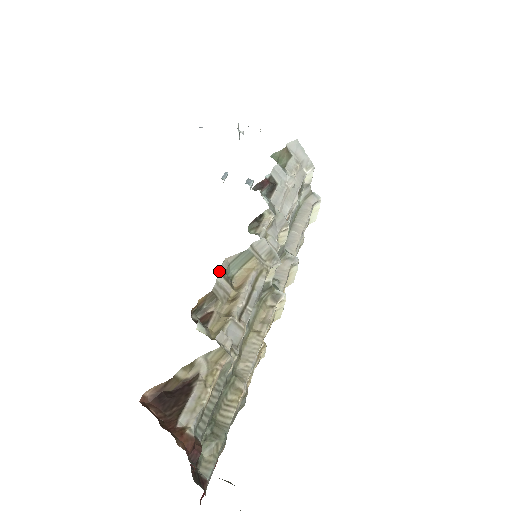
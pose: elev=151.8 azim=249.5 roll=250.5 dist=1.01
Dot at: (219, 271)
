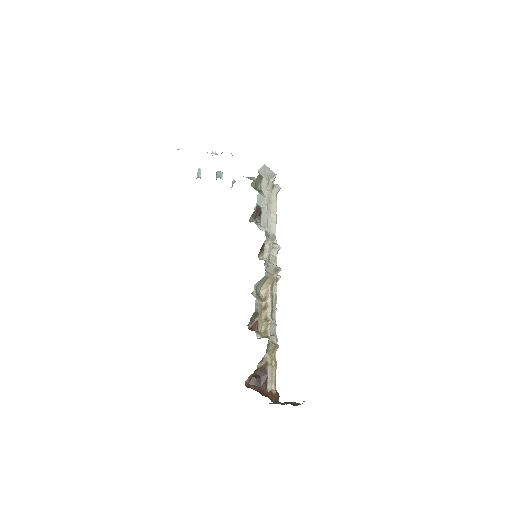
Dot at: (254, 296)
